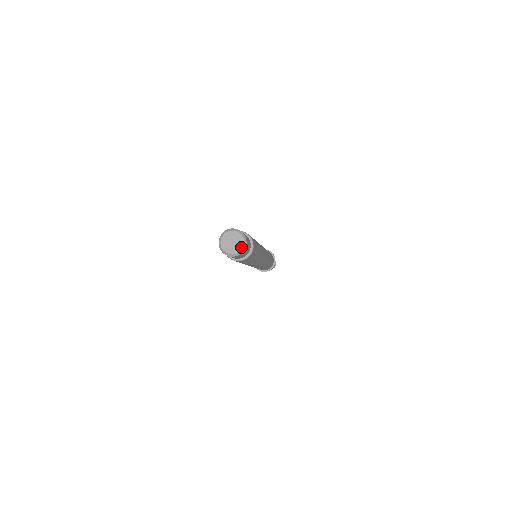
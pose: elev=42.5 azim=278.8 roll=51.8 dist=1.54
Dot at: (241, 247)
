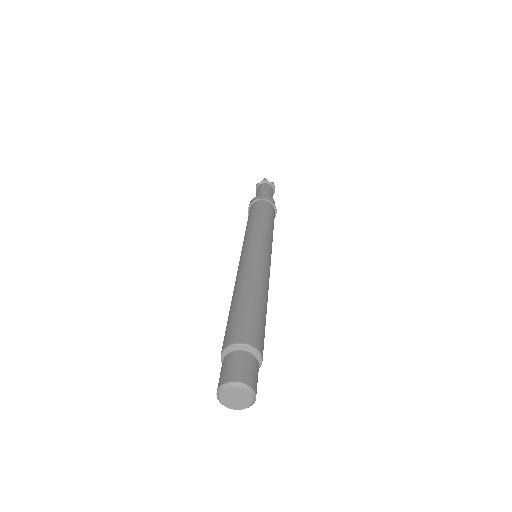
Dot at: (248, 404)
